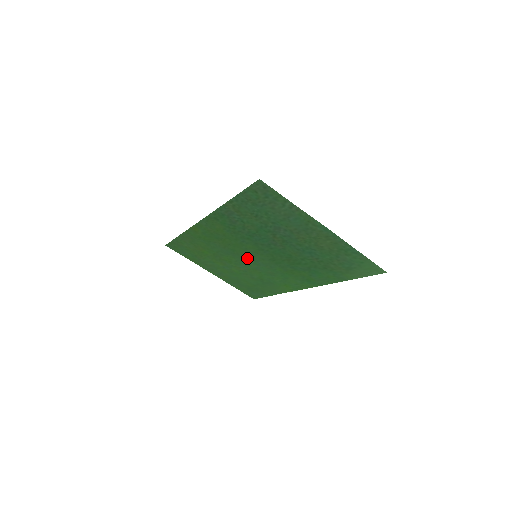
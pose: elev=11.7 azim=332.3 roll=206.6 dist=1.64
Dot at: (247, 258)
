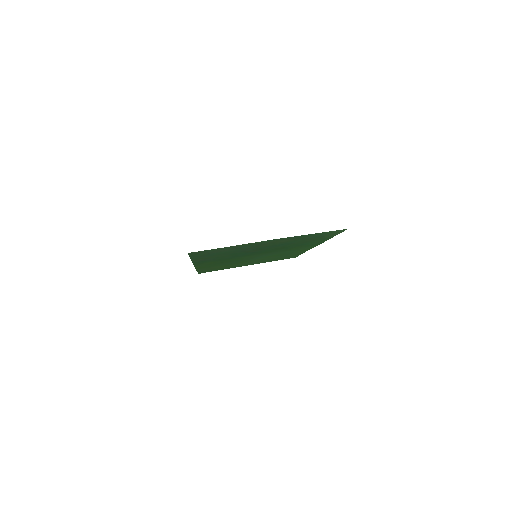
Dot at: occluded
